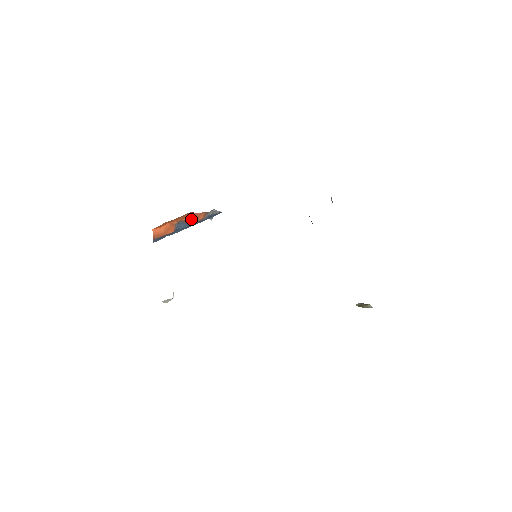
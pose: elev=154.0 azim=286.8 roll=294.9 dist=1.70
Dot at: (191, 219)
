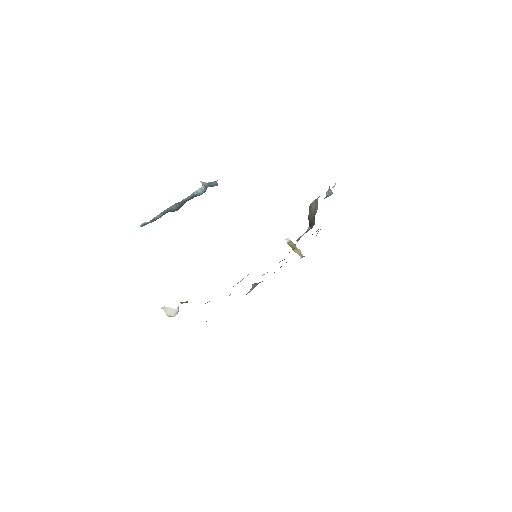
Dot at: occluded
